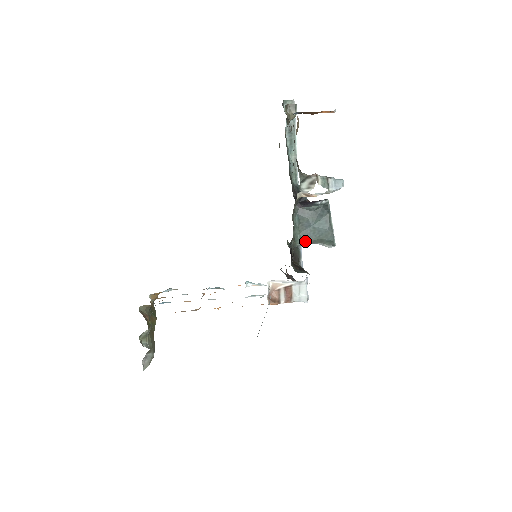
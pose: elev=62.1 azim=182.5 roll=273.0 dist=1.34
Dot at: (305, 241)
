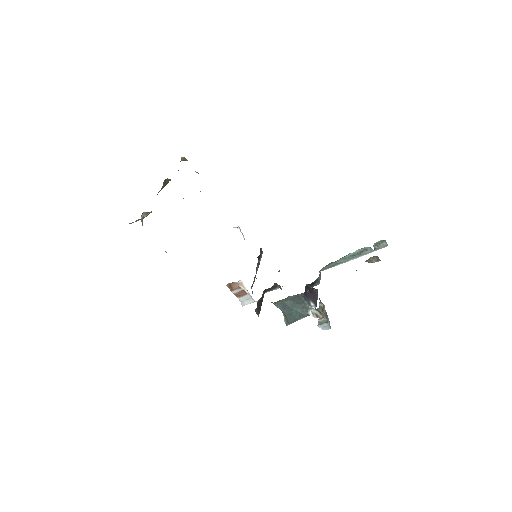
Dot at: (280, 307)
